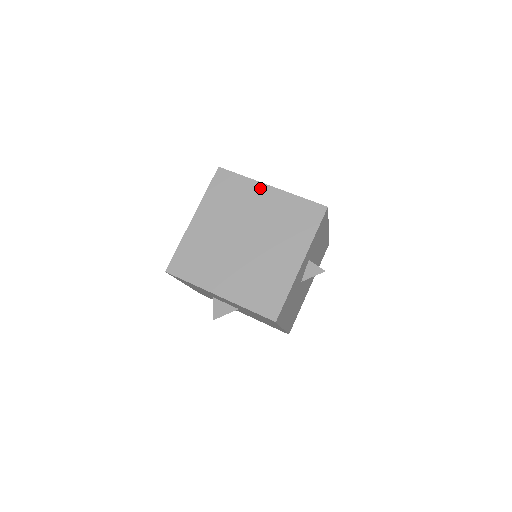
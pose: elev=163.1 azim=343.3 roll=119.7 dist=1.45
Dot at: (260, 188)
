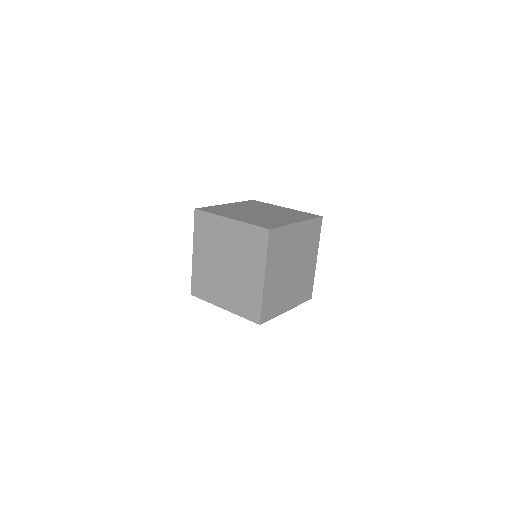
Dot at: (223, 222)
